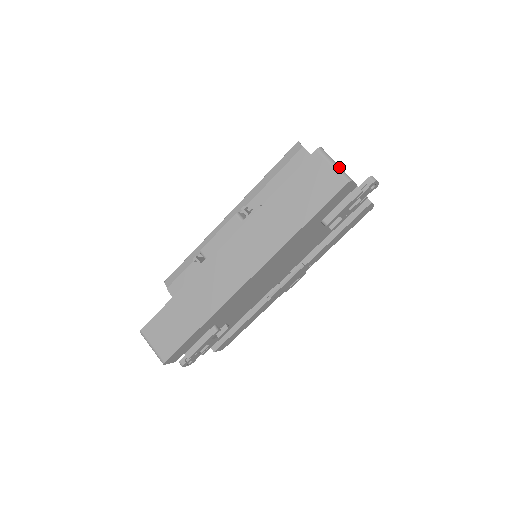
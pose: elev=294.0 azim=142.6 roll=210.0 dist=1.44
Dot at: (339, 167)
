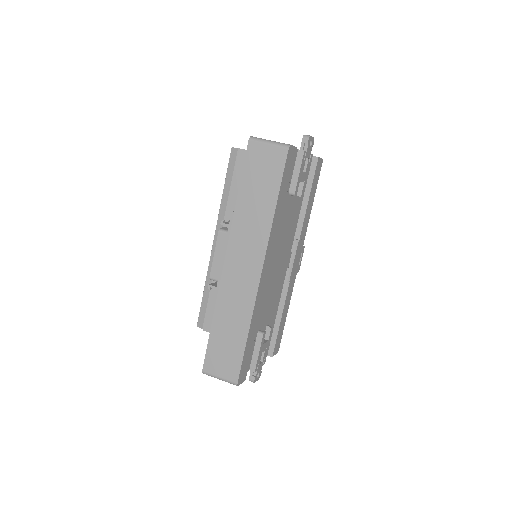
Dot at: (274, 142)
